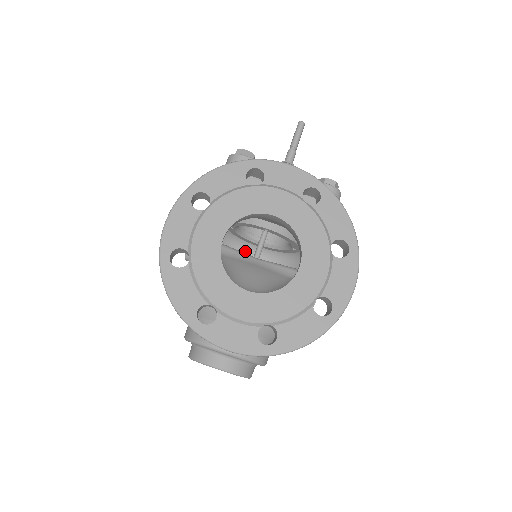
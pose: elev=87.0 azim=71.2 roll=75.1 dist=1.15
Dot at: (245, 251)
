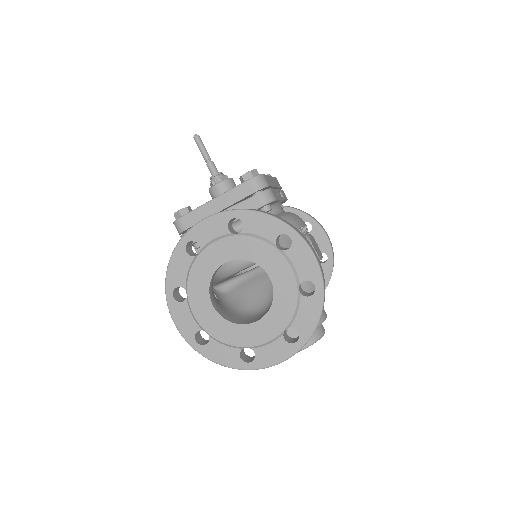
Dot at: occluded
